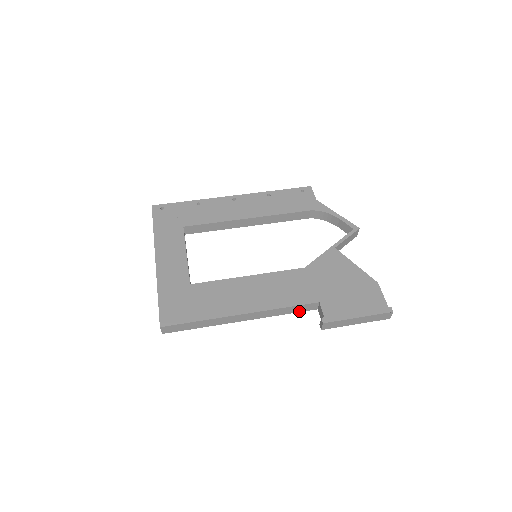
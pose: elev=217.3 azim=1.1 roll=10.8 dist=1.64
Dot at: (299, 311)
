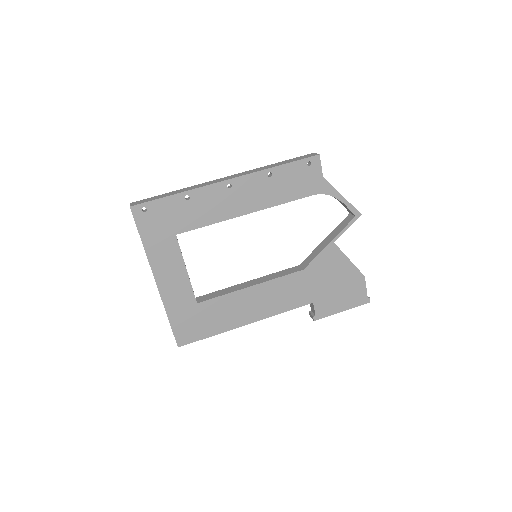
Dot at: occluded
